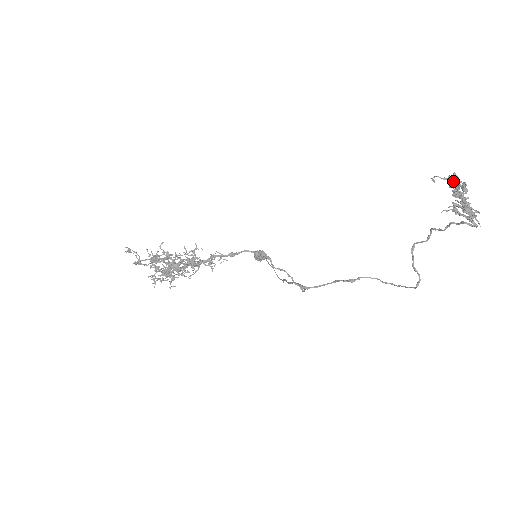
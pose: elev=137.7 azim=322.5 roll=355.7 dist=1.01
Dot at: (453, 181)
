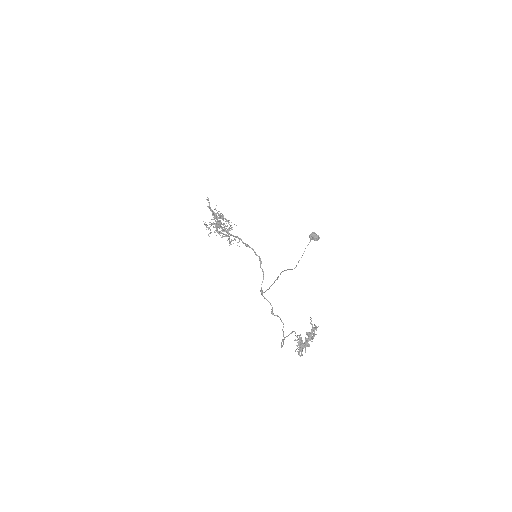
Dot at: (314, 329)
